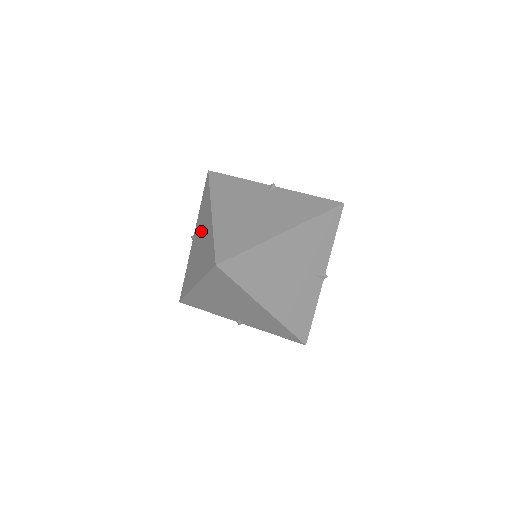
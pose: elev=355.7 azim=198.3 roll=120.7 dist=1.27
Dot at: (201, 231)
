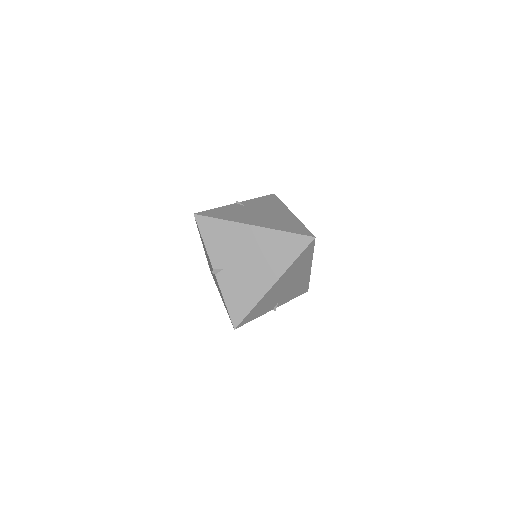
Dot at: (239, 251)
